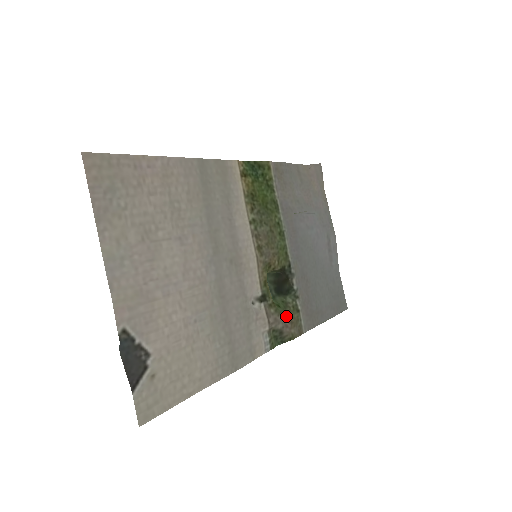
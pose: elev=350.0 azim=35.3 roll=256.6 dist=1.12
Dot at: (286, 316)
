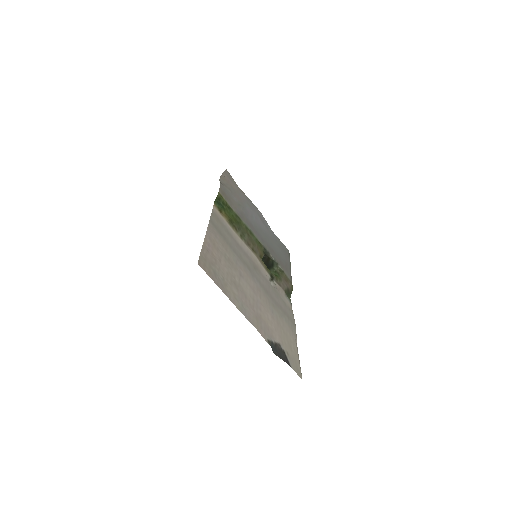
Dot at: (283, 279)
